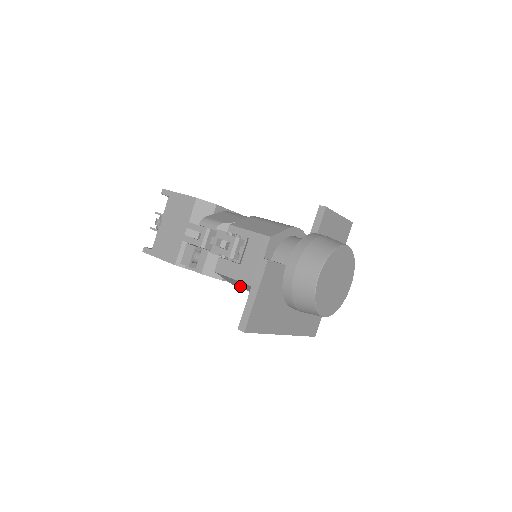
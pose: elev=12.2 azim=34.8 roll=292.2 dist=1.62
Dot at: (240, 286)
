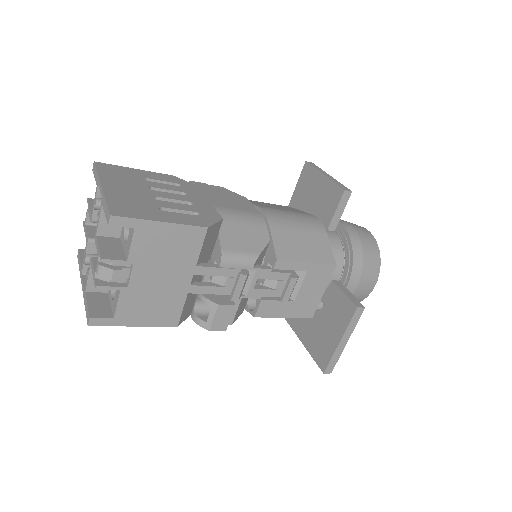
Dot at: occluded
